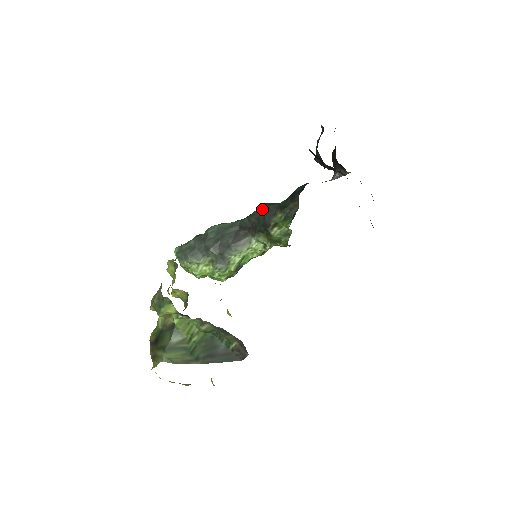
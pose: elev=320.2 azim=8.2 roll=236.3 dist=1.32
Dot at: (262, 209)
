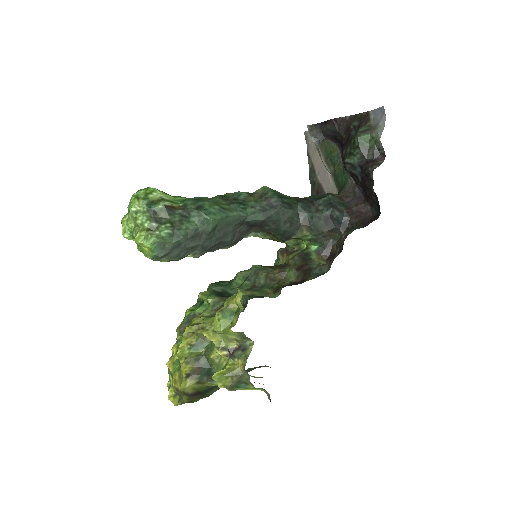
Dot at: (284, 214)
